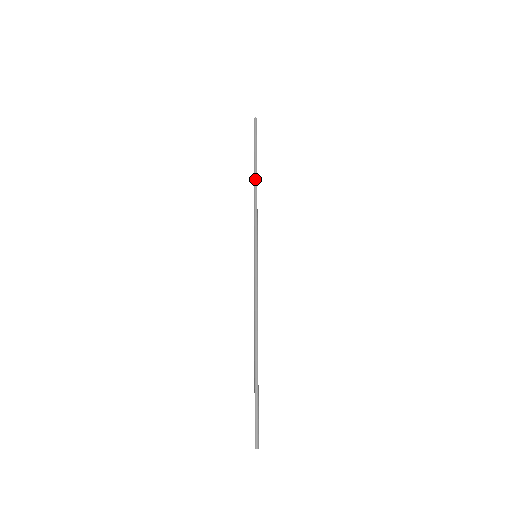
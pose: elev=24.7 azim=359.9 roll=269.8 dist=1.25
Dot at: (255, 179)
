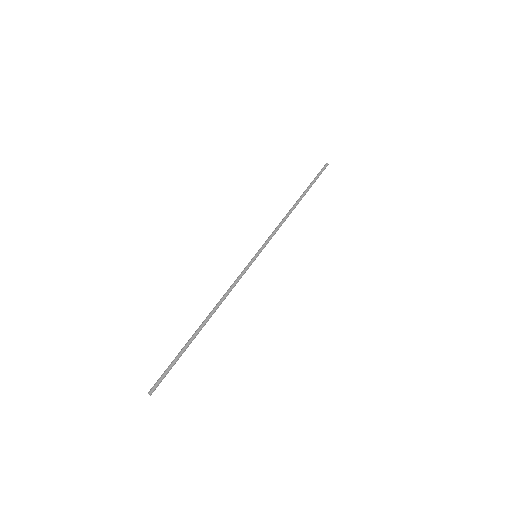
Dot at: (296, 203)
